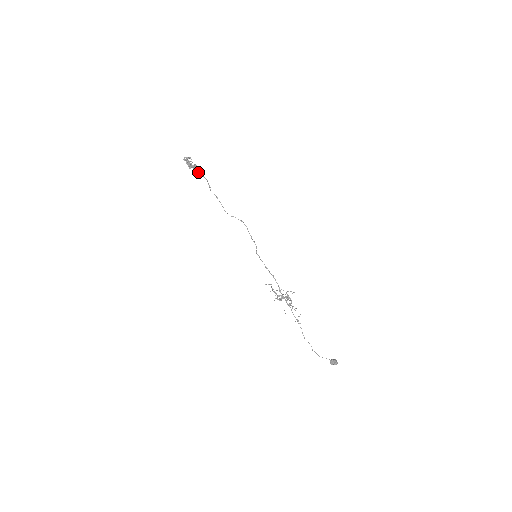
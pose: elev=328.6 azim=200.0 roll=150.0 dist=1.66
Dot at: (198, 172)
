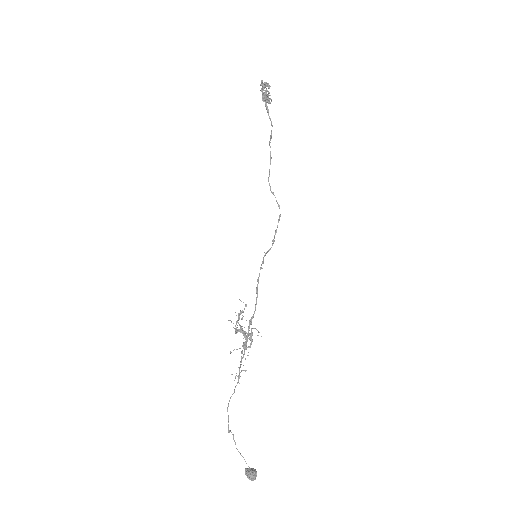
Dot at: (268, 110)
